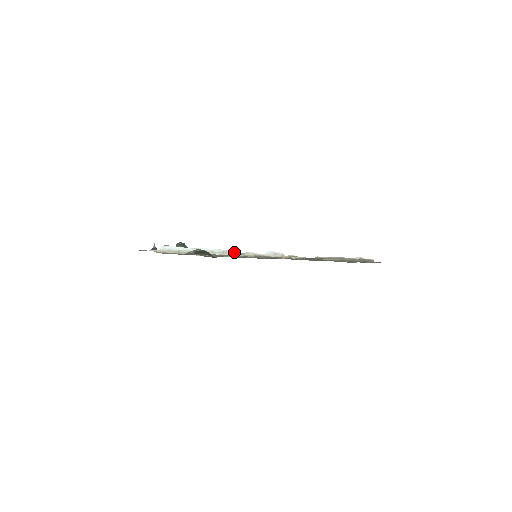
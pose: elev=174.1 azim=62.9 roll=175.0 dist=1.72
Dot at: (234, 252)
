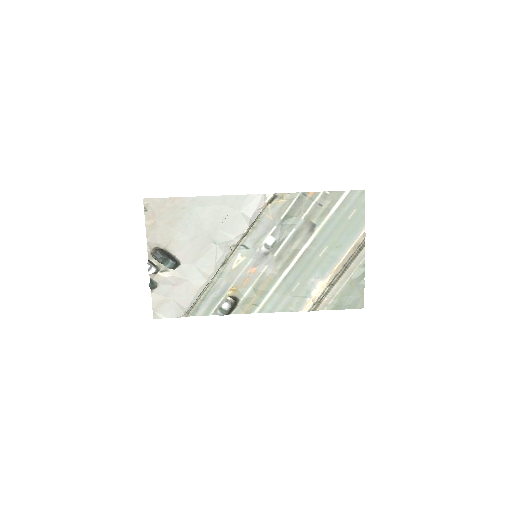
Dot at: (229, 254)
